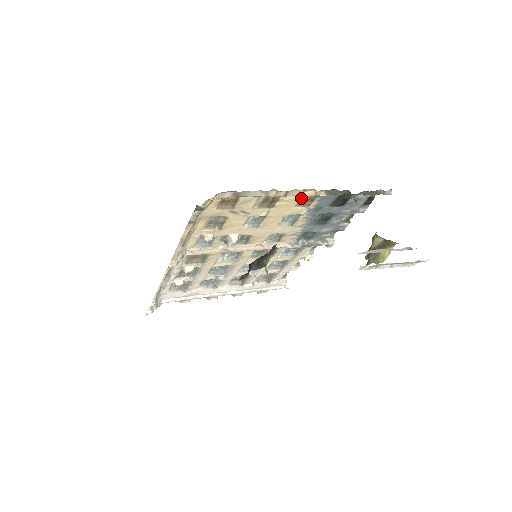
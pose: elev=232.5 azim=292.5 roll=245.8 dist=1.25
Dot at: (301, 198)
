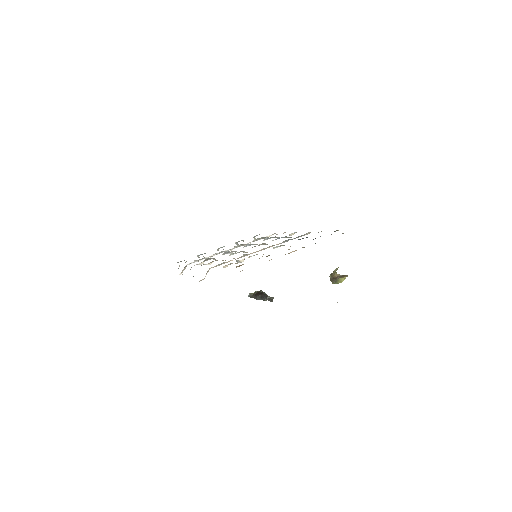
Dot at: (288, 249)
